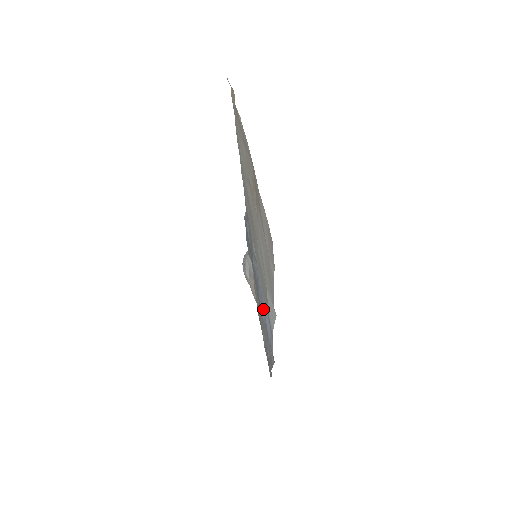
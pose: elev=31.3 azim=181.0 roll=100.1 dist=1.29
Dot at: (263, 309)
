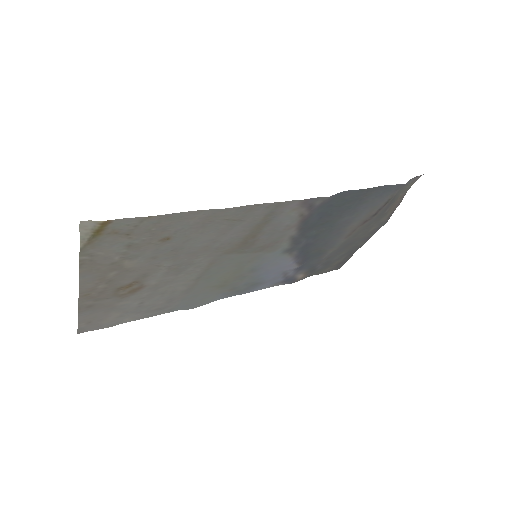
Dot at: (304, 259)
